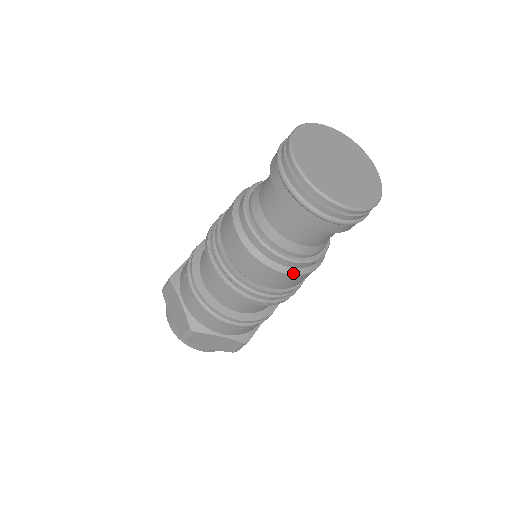
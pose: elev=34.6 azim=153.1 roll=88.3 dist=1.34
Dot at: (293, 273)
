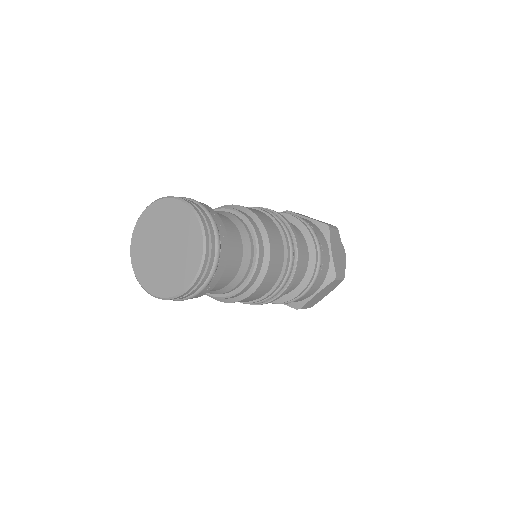
Dot at: (259, 284)
